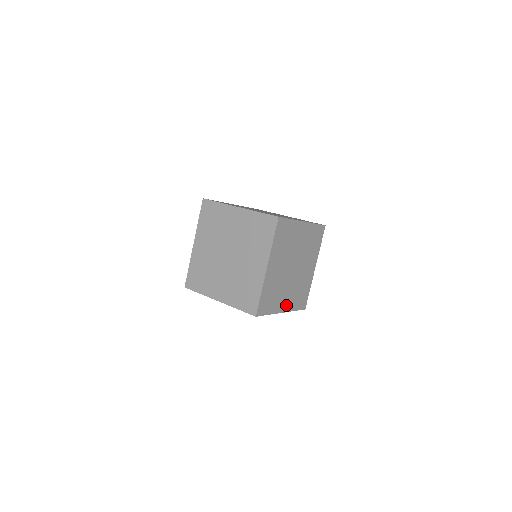
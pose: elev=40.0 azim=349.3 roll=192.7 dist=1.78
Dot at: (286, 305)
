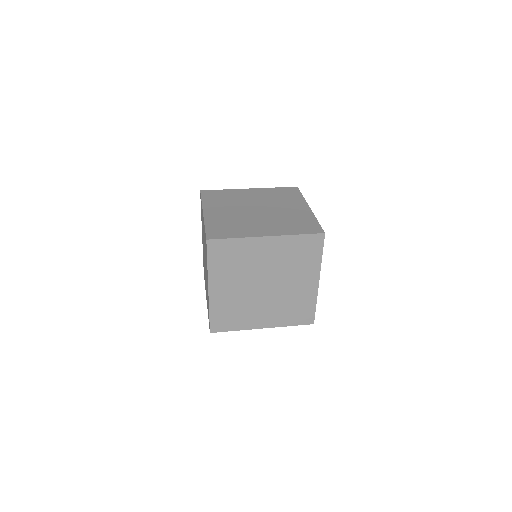
Dot at: (267, 321)
